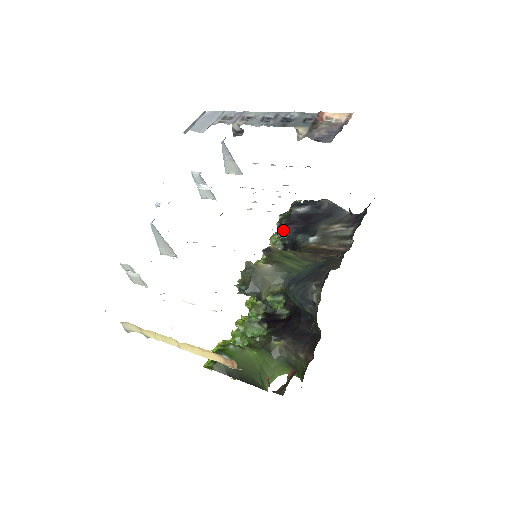
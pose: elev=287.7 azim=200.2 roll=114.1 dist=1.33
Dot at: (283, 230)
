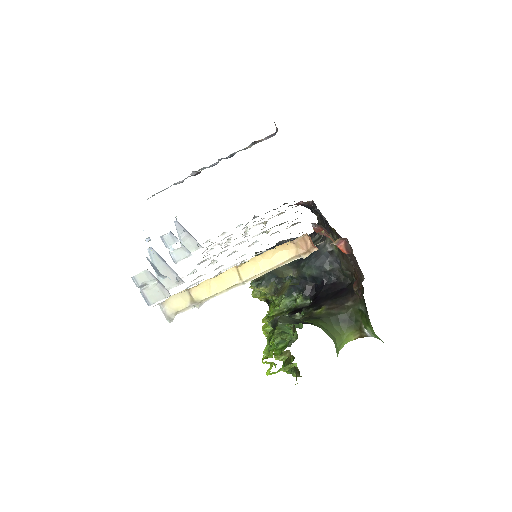
Dot at: occluded
